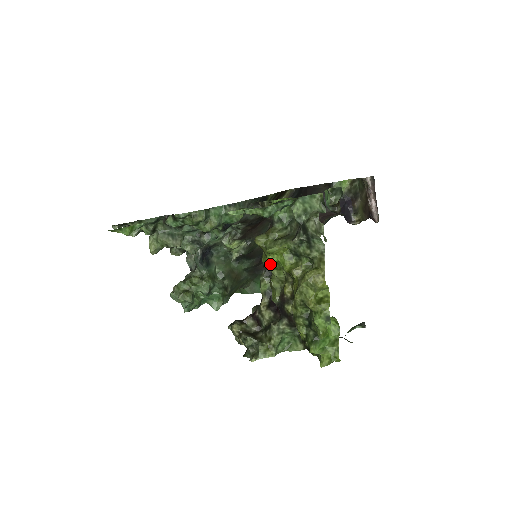
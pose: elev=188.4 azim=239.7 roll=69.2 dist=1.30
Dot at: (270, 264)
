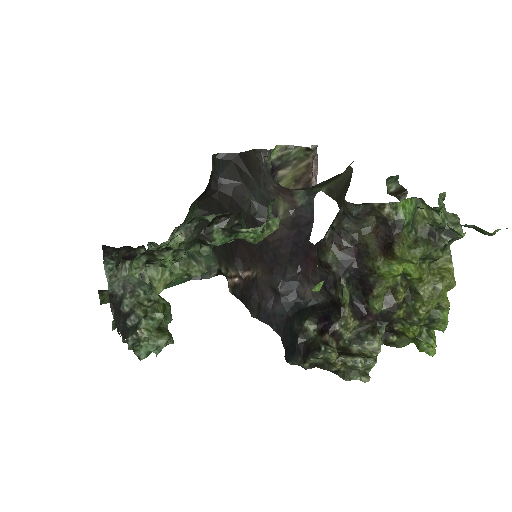
Dot at: (395, 274)
